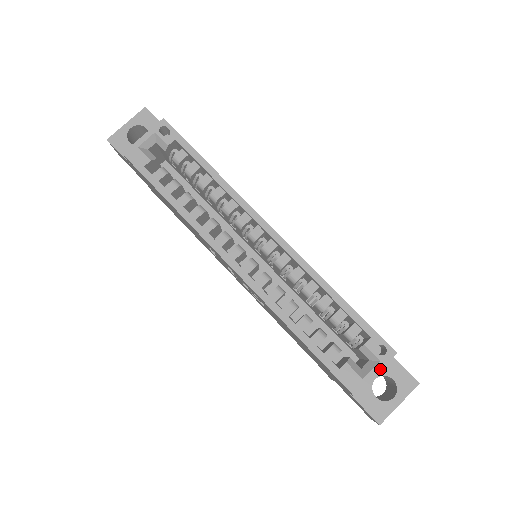
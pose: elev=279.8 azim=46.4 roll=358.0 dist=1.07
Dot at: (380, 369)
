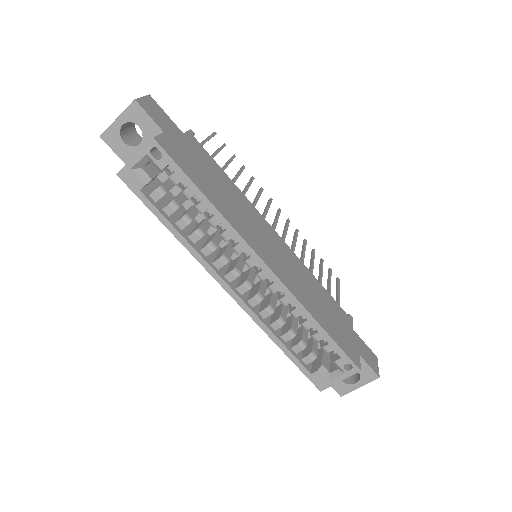
Dot at: occluded
